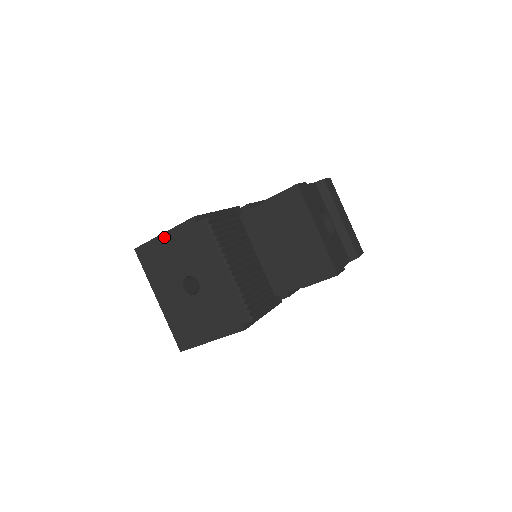
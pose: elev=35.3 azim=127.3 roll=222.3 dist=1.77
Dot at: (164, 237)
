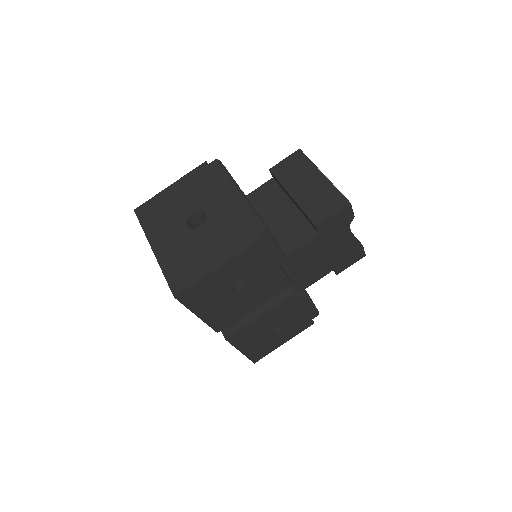
Dot at: (171, 188)
